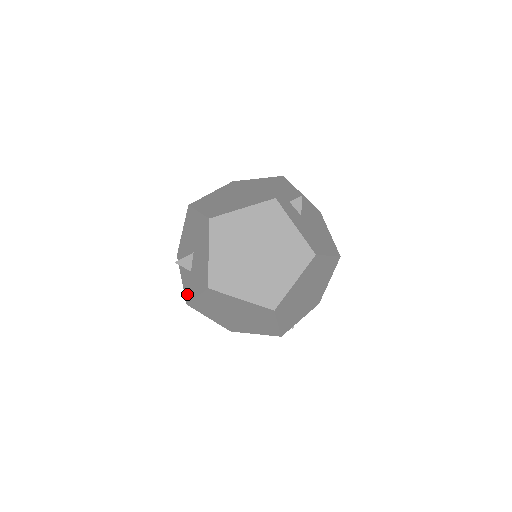
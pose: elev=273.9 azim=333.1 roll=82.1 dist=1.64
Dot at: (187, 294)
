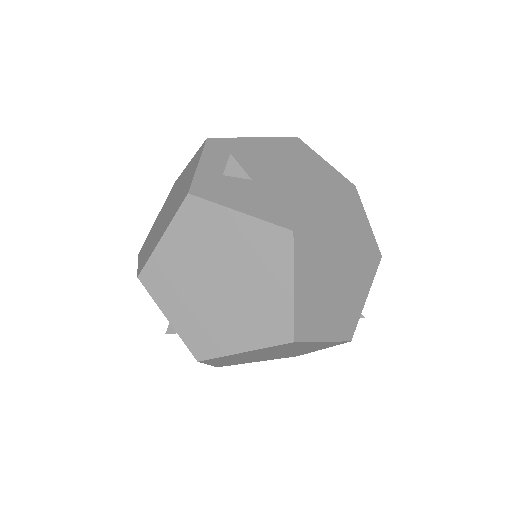
Dot at: occluded
